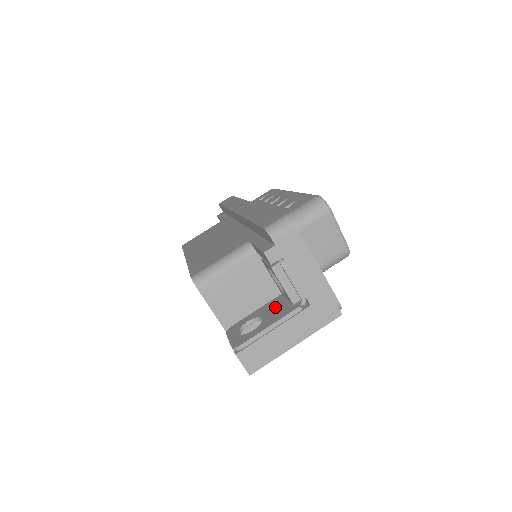
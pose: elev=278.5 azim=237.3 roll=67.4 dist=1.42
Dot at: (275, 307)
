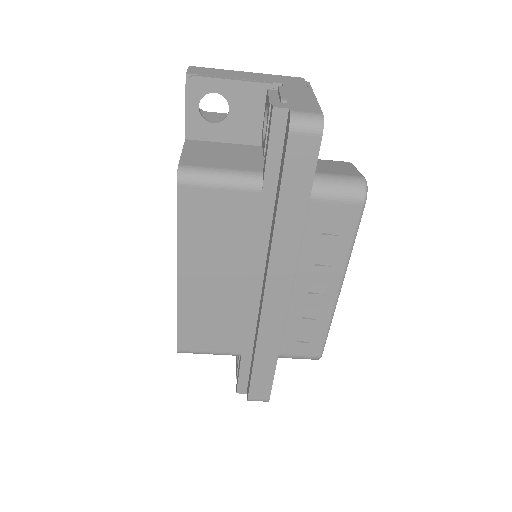
Dot at: occluded
